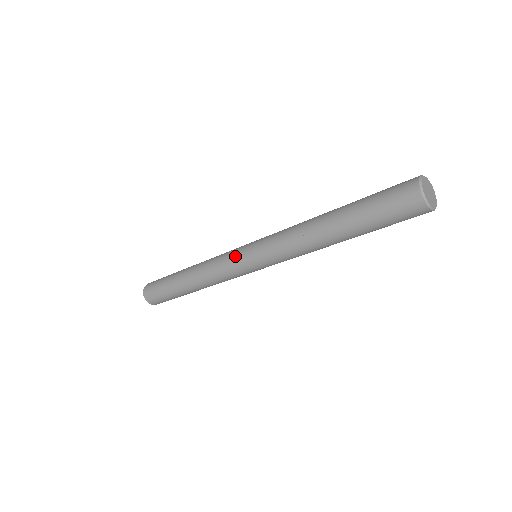
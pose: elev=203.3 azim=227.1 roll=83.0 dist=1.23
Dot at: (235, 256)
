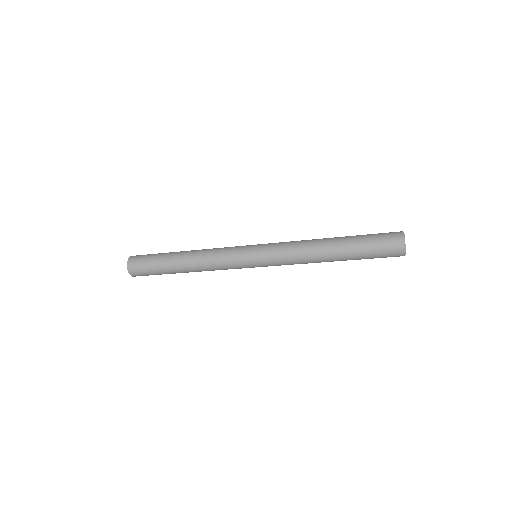
Dot at: (241, 254)
